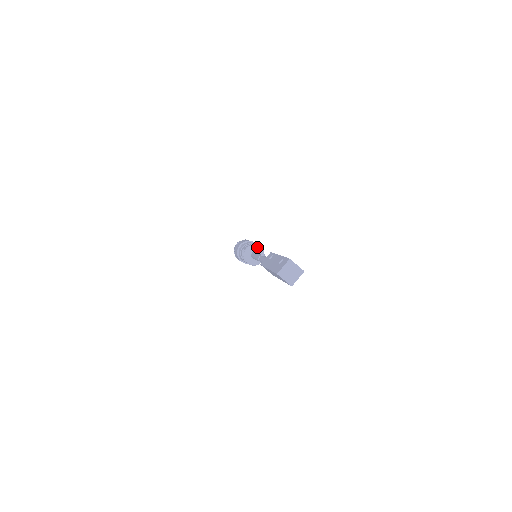
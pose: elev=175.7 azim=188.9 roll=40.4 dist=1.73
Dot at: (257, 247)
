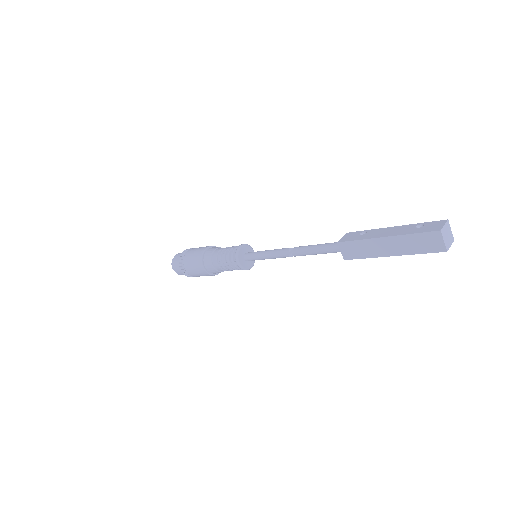
Dot at: (251, 248)
